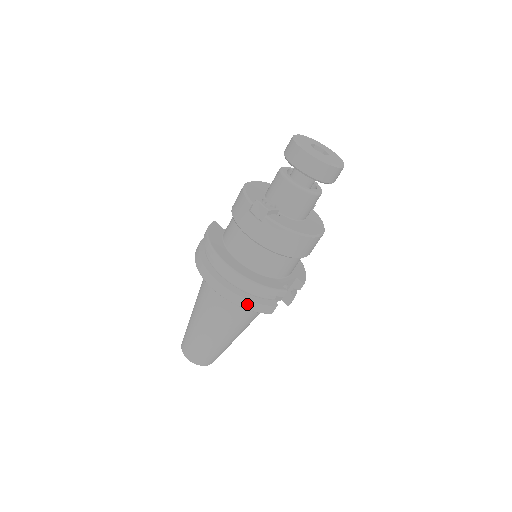
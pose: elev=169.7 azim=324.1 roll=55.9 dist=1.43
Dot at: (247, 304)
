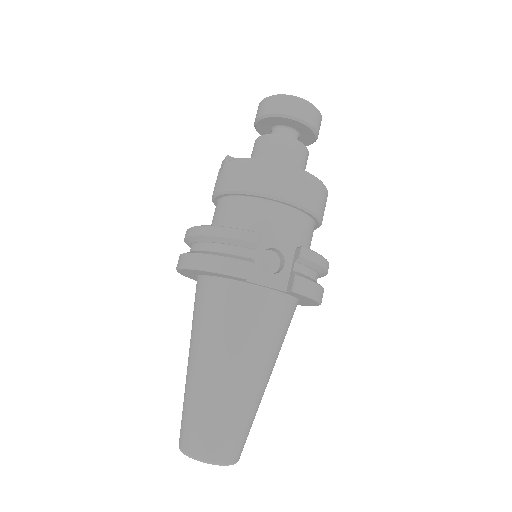
Dot at: (207, 261)
